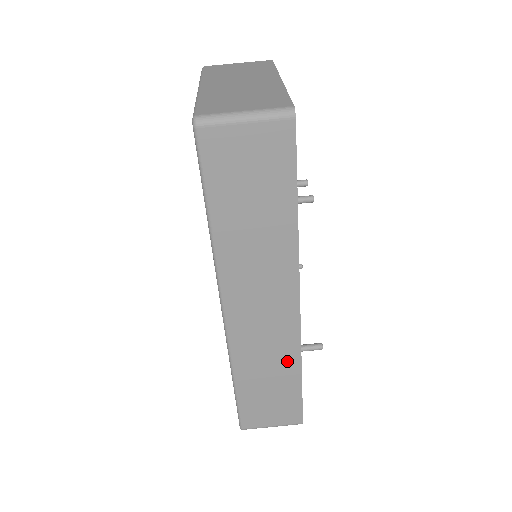
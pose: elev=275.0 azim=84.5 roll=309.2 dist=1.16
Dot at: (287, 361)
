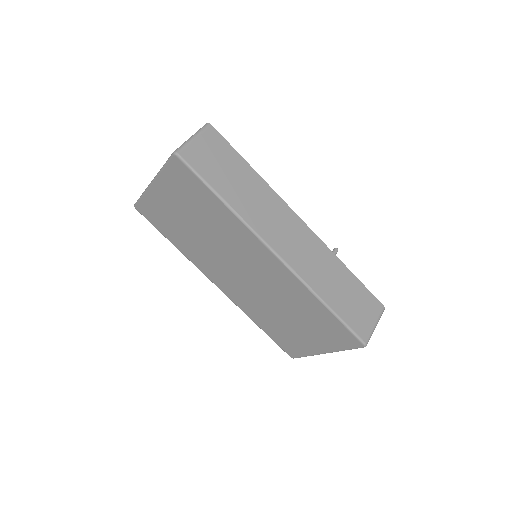
Dot at: (332, 263)
